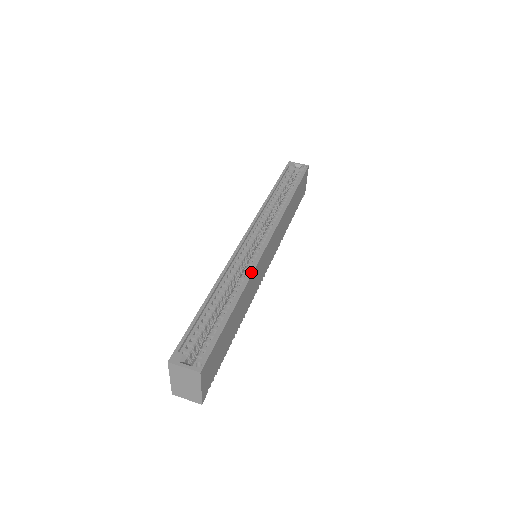
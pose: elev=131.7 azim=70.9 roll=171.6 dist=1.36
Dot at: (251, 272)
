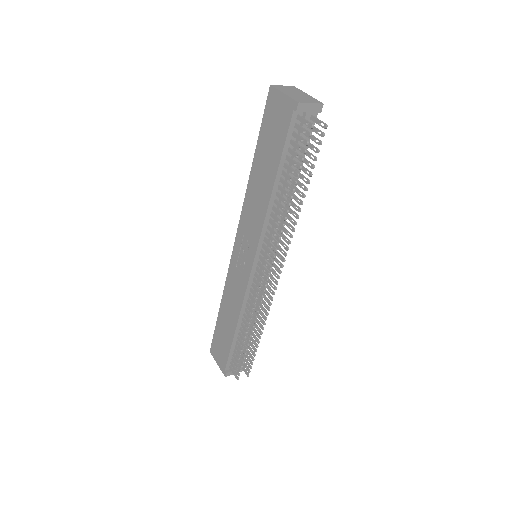
Dot at: occluded
